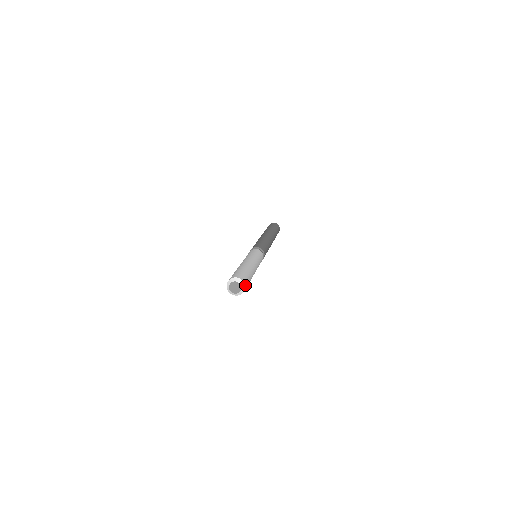
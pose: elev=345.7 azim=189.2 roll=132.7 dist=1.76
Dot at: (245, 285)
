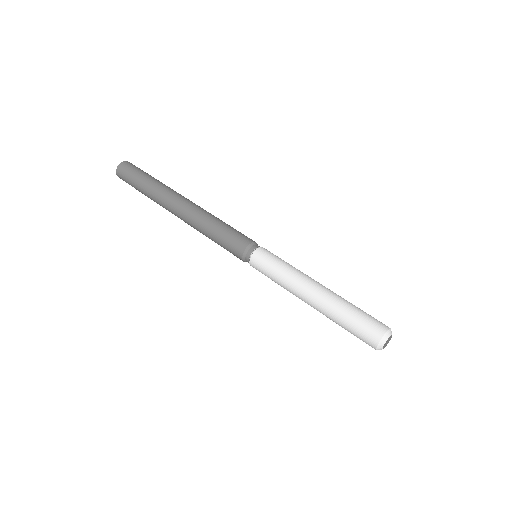
Dot at: (388, 328)
